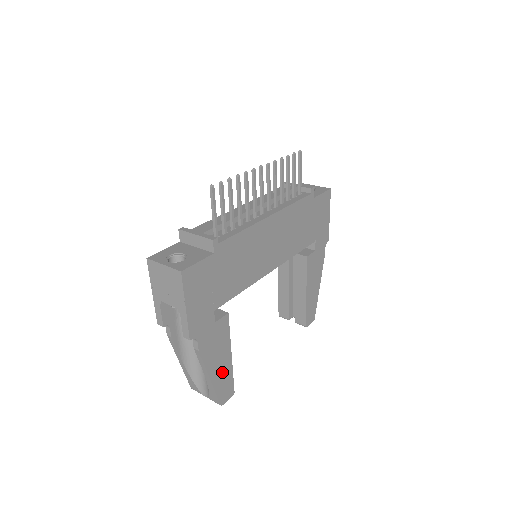
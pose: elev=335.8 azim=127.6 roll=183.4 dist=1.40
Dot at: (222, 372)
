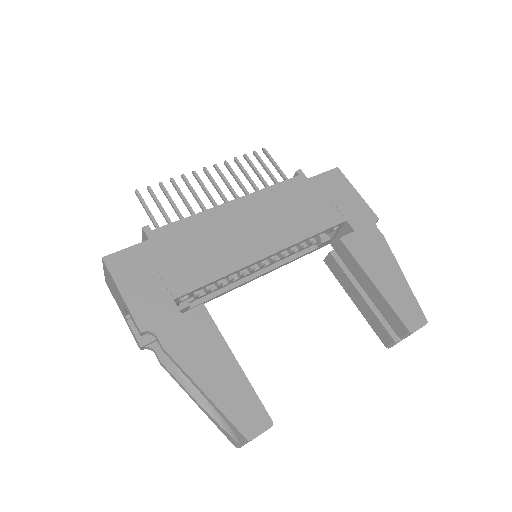
Dot at: (227, 384)
